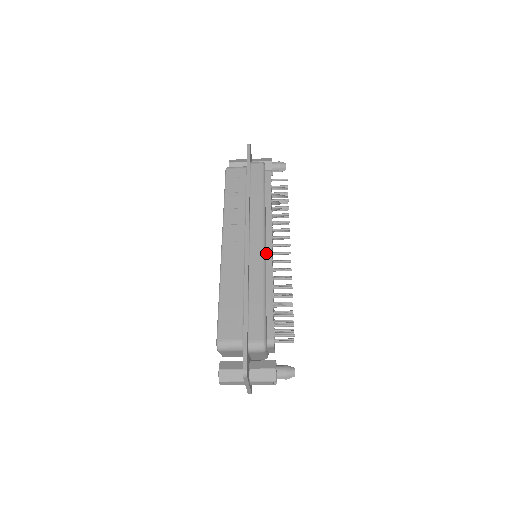
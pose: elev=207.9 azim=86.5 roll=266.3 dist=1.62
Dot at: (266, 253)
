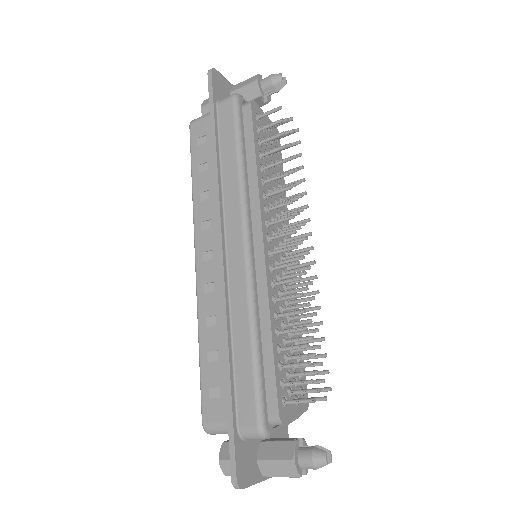
Dot at: (256, 259)
